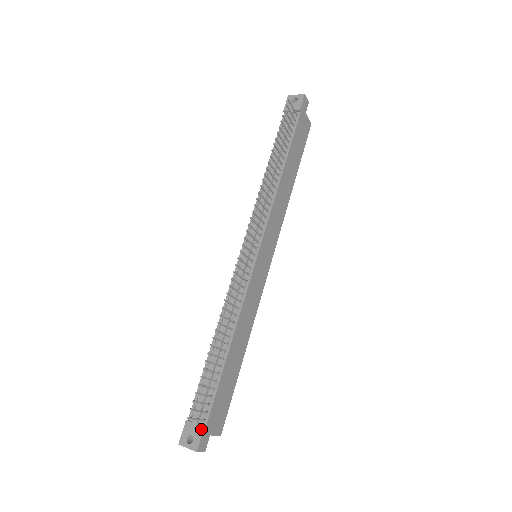
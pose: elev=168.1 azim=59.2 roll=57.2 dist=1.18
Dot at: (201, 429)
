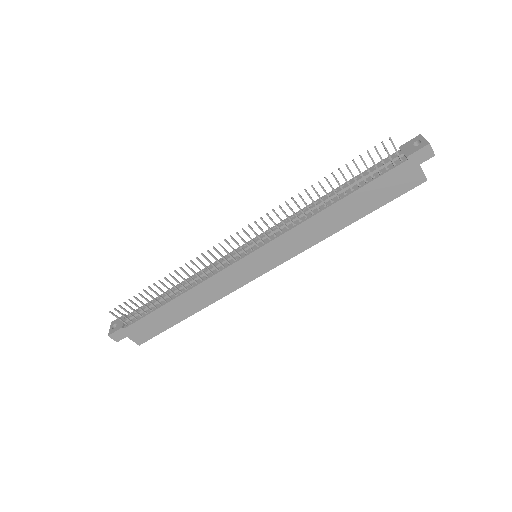
Dot at: (120, 327)
